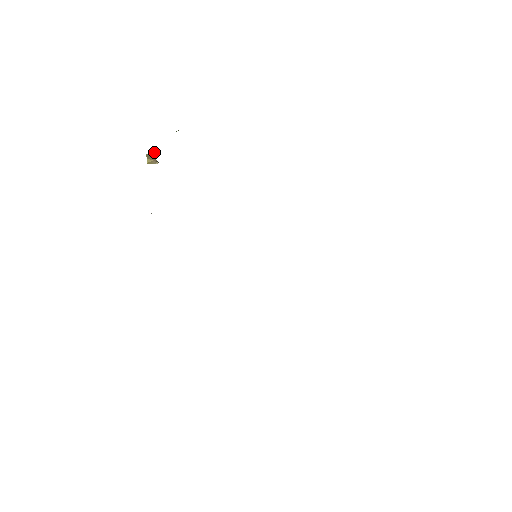
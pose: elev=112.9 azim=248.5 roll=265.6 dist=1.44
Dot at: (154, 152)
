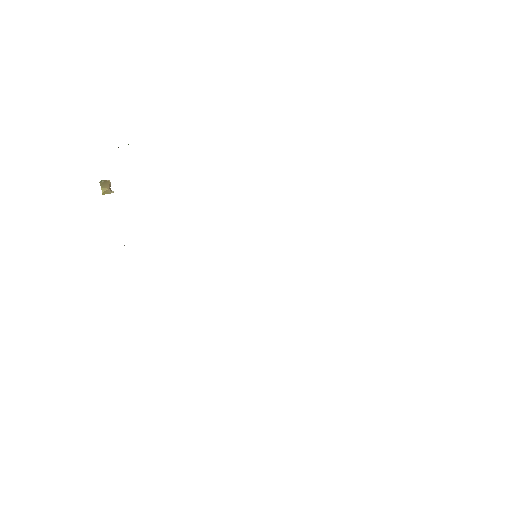
Dot at: occluded
